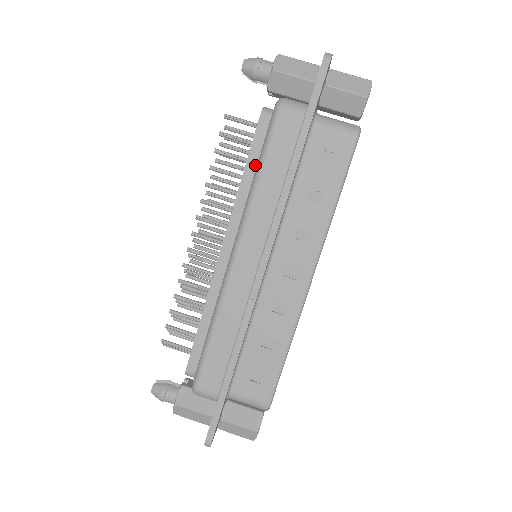
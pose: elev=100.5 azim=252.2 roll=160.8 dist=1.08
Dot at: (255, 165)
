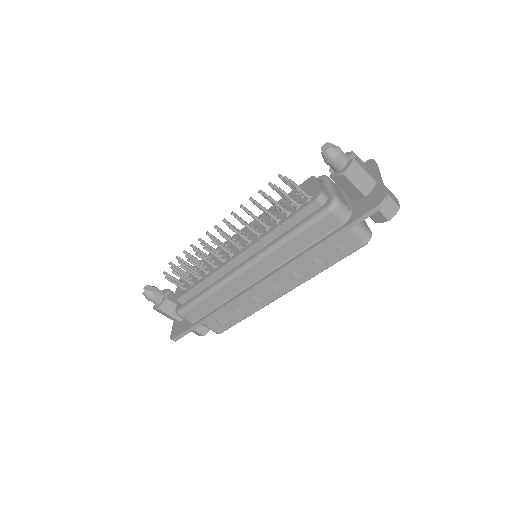
Dot at: (291, 225)
